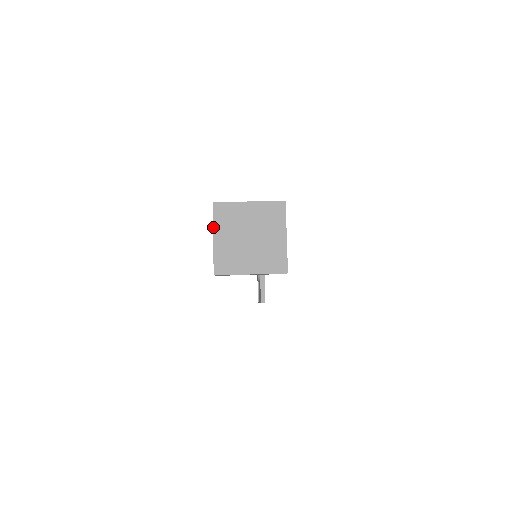
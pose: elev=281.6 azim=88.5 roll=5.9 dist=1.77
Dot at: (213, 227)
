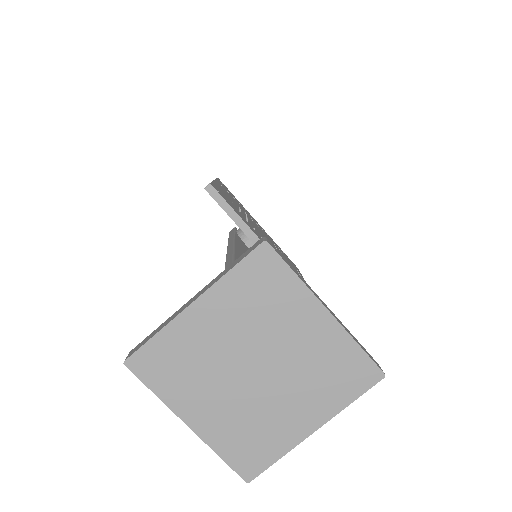
Dot at: (167, 406)
